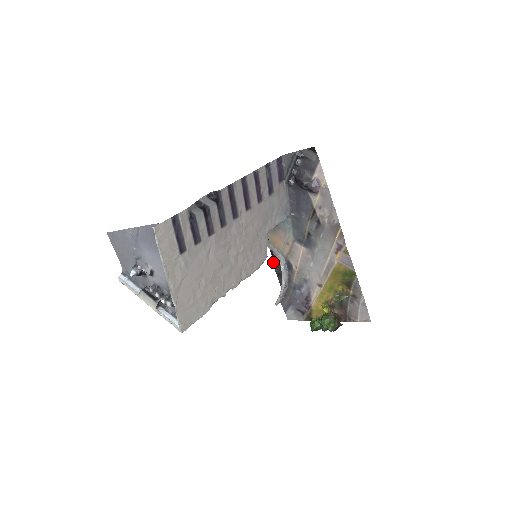
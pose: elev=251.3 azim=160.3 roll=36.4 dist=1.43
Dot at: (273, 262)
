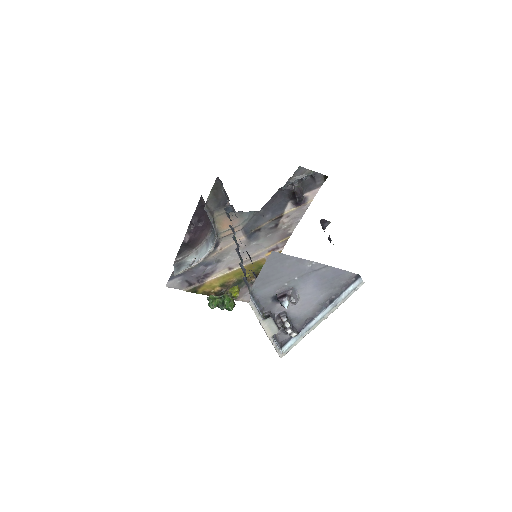
Dot at: (186, 232)
